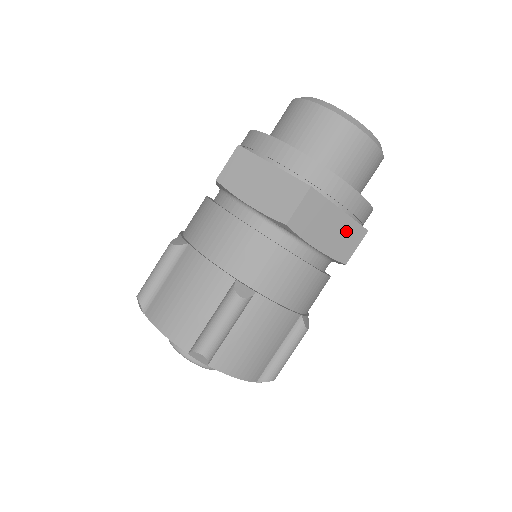
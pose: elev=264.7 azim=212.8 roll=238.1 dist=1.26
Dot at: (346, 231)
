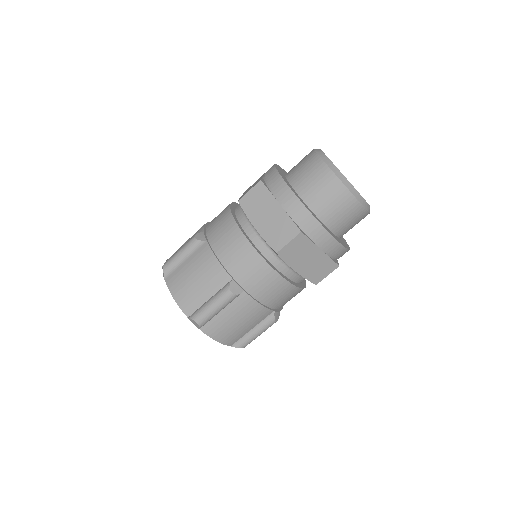
Dot at: occluded
